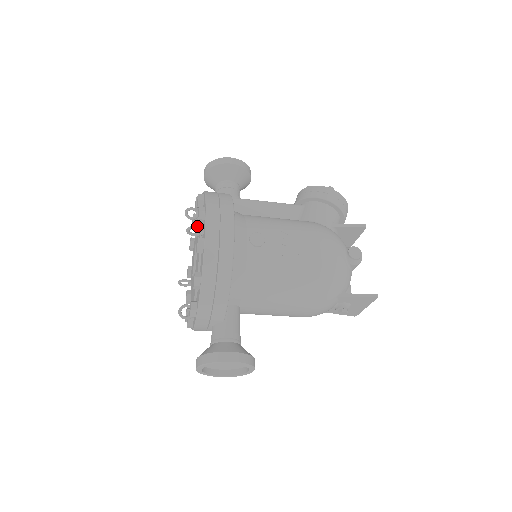
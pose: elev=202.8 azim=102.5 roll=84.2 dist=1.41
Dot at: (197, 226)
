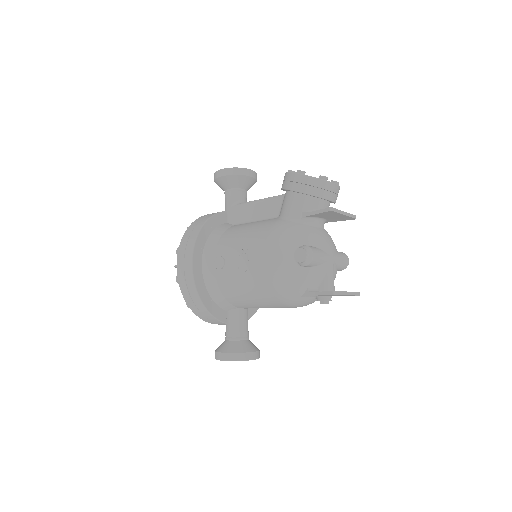
Dot at: occluded
